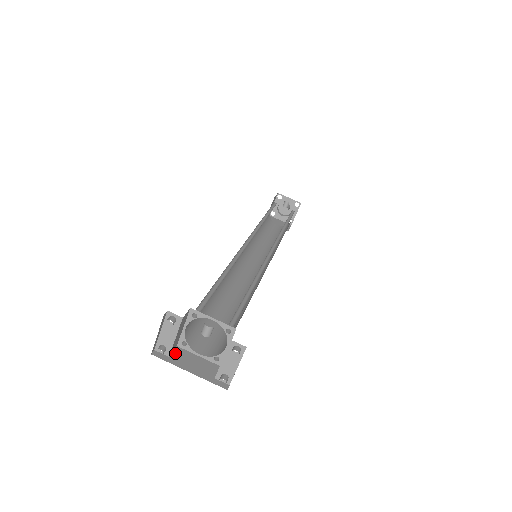
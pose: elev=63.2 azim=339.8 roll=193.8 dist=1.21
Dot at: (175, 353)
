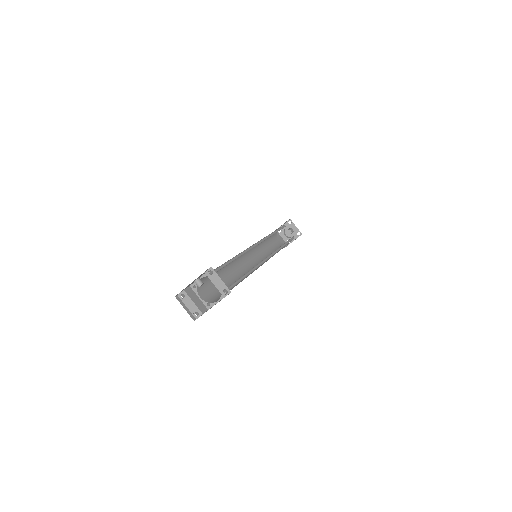
Dot at: (206, 311)
